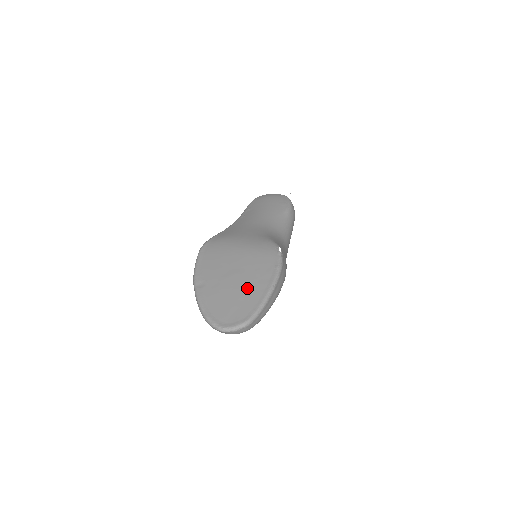
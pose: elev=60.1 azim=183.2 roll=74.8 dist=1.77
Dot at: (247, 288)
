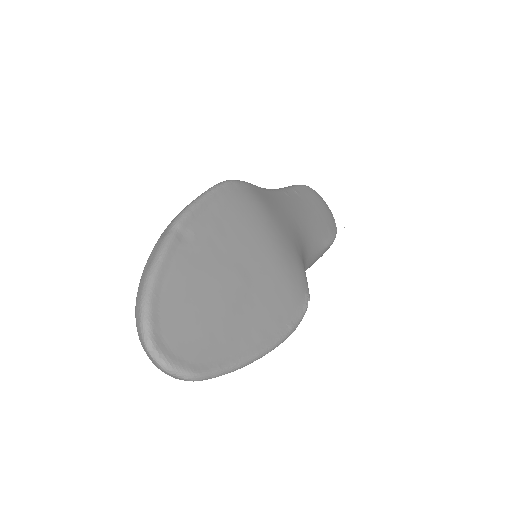
Dot at: (237, 316)
